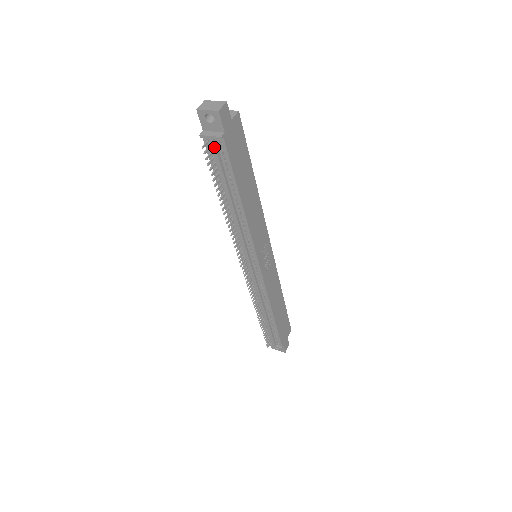
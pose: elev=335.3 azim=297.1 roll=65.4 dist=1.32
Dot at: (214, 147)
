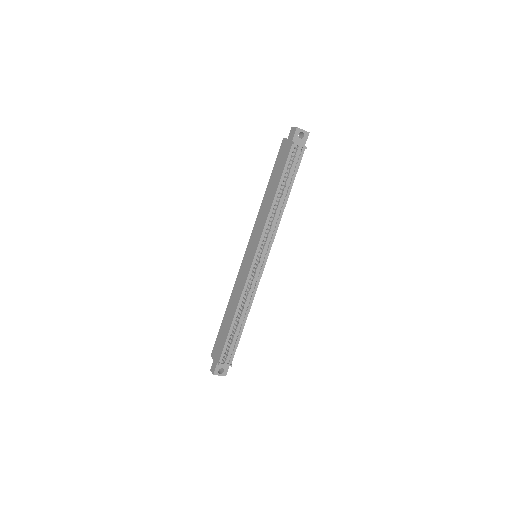
Dot at: (298, 152)
